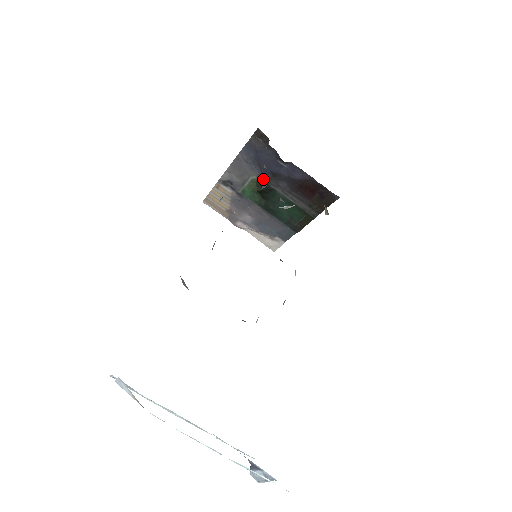
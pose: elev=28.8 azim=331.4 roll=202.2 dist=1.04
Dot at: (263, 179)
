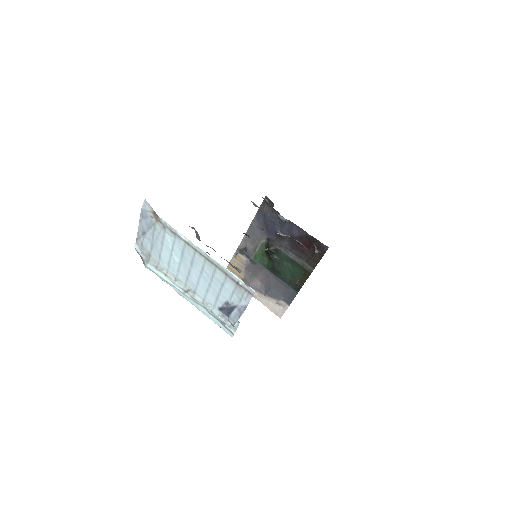
Dot at: (270, 241)
